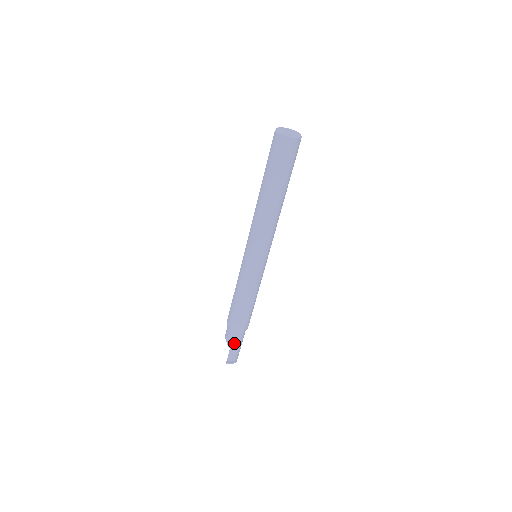
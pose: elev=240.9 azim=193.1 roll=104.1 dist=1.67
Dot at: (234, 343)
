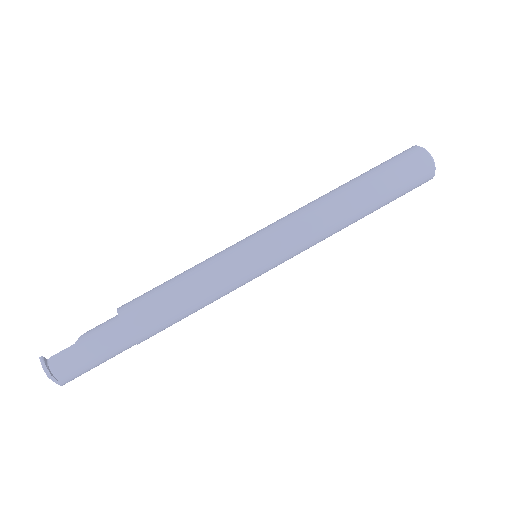
Dot at: (90, 340)
